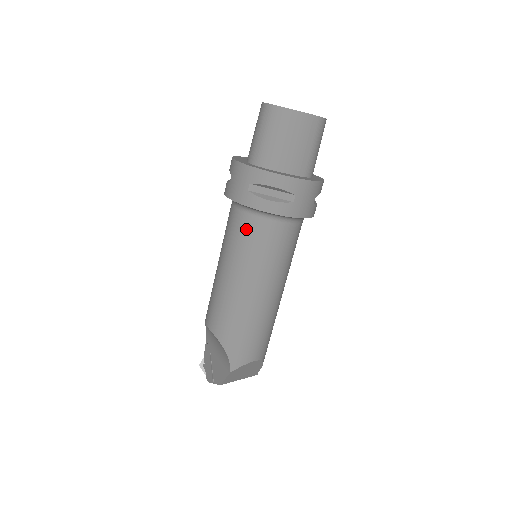
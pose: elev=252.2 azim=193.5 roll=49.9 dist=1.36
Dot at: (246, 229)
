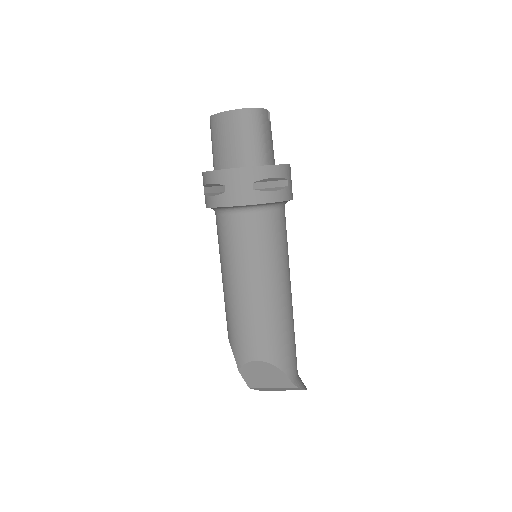
Dot at: (217, 228)
